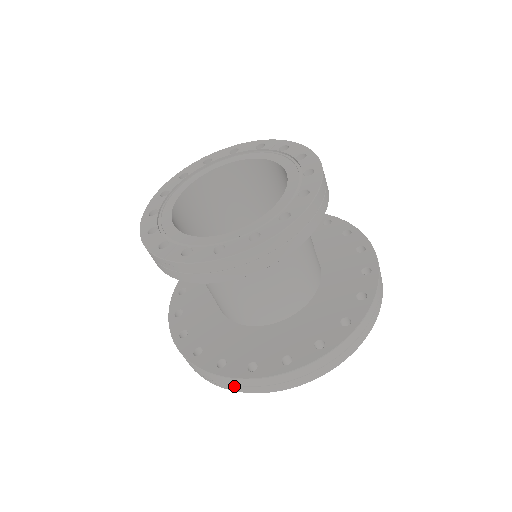
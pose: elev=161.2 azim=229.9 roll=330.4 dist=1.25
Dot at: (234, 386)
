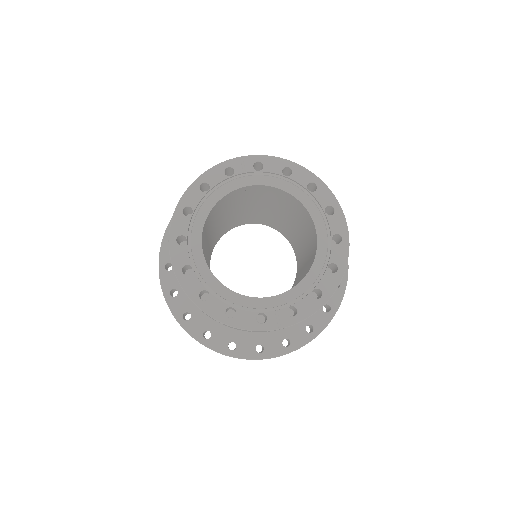
Dot at: occluded
